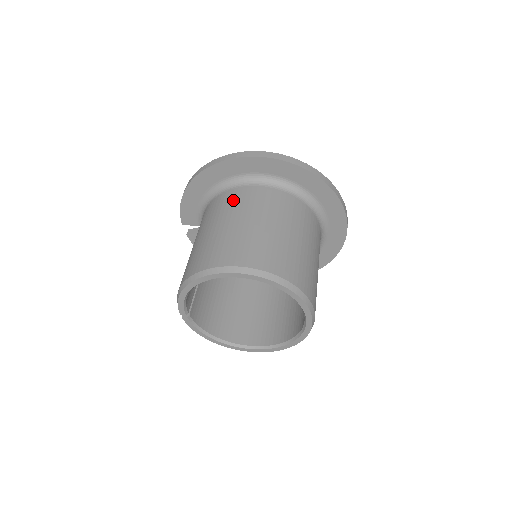
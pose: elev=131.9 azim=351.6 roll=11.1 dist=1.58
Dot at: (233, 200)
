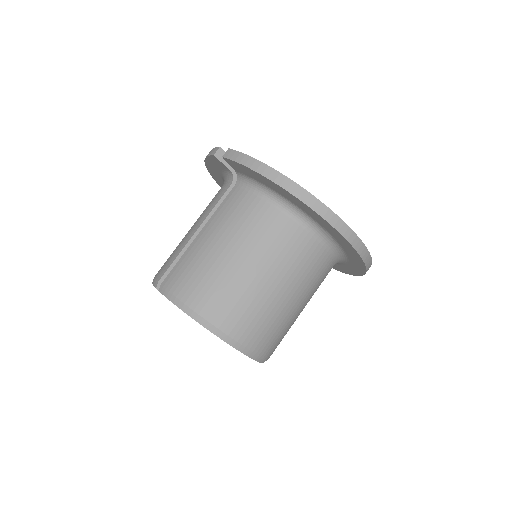
Dot at: (297, 254)
